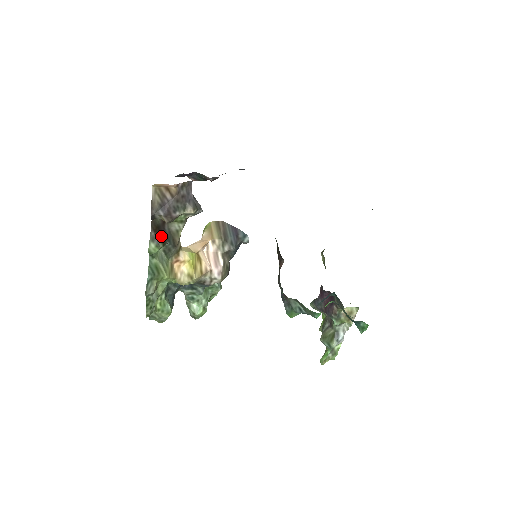
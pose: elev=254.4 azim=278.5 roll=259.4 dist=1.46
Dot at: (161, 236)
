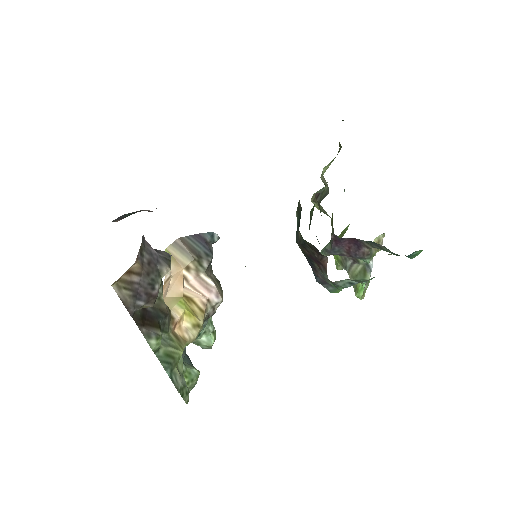
Dot at: (151, 322)
